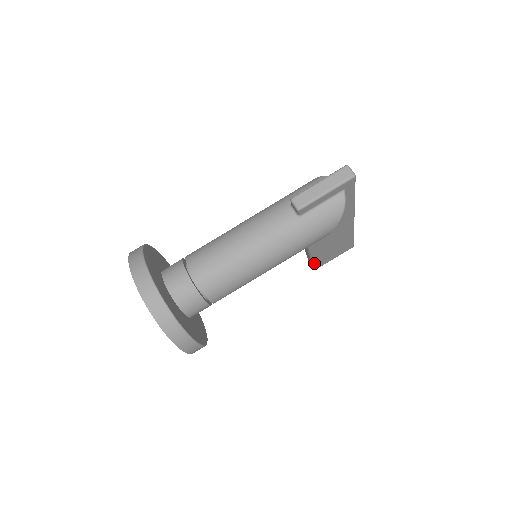
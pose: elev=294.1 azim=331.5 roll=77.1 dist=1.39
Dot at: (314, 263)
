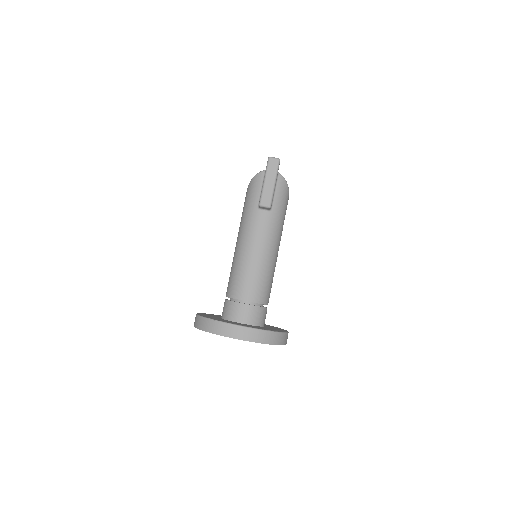
Dot at: occluded
